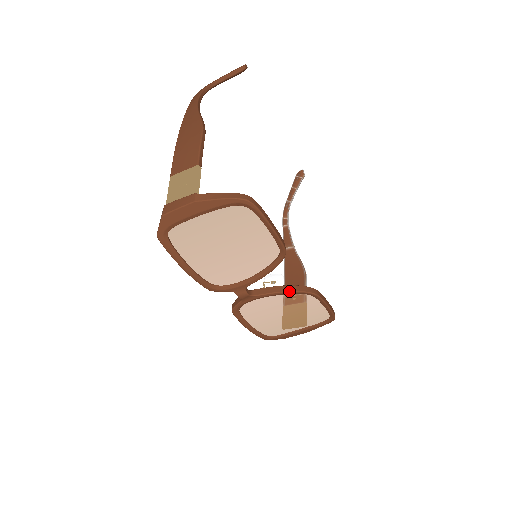
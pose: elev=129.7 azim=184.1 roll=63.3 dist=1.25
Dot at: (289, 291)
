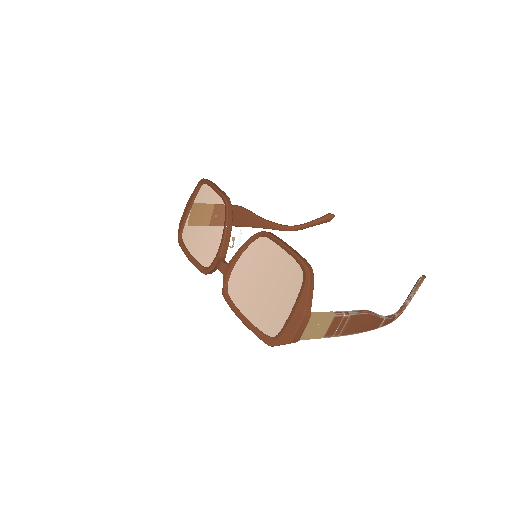
Dot at: (246, 241)
